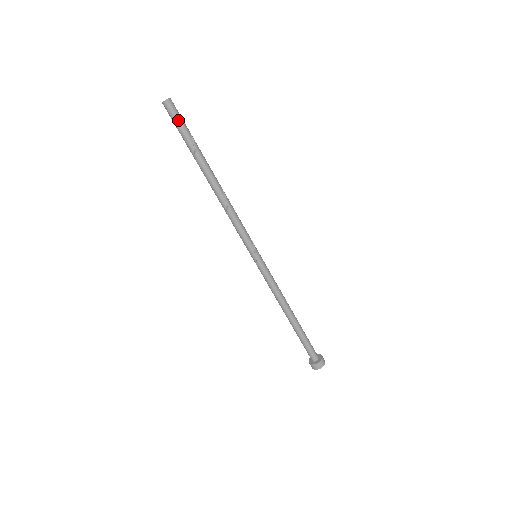
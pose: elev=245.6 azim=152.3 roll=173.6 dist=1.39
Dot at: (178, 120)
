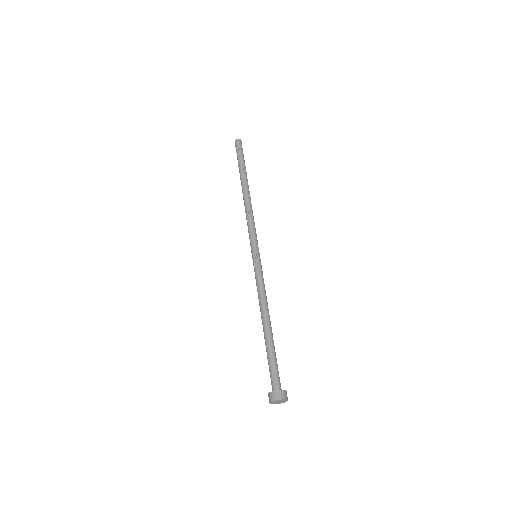
Dot at: (242, 151)
